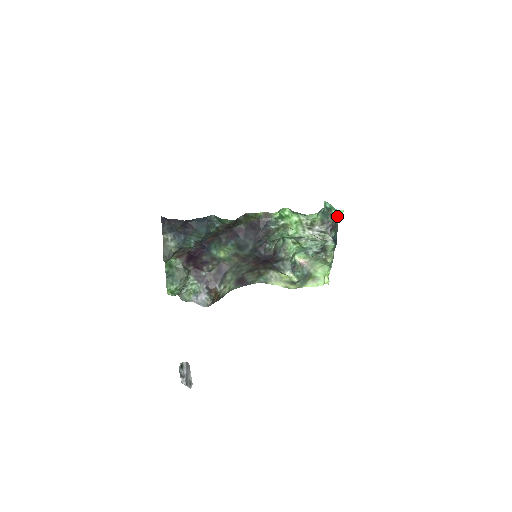
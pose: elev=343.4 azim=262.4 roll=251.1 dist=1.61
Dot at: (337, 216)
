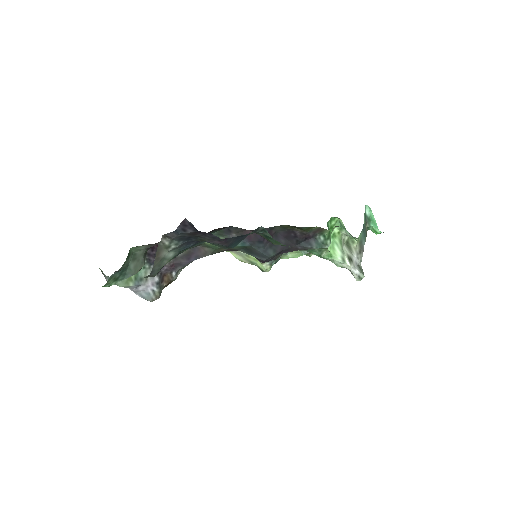
Dot at: (368, 229)
